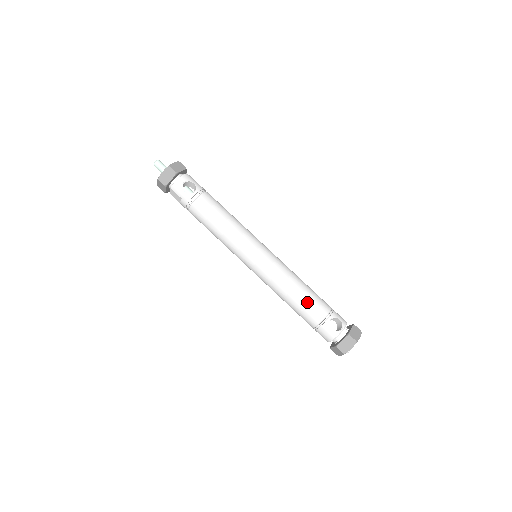
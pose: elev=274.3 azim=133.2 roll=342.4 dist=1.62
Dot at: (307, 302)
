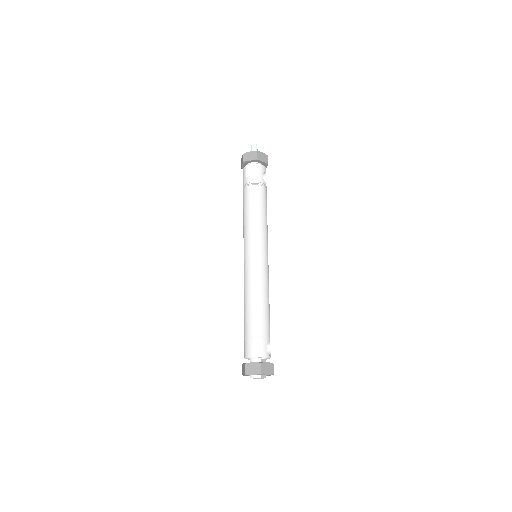
Dot at: (268, 315)
